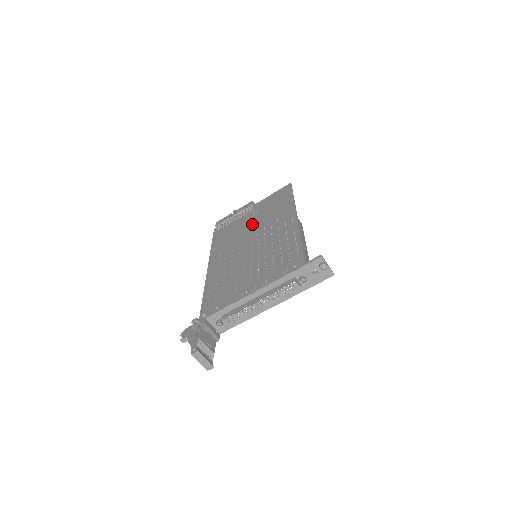
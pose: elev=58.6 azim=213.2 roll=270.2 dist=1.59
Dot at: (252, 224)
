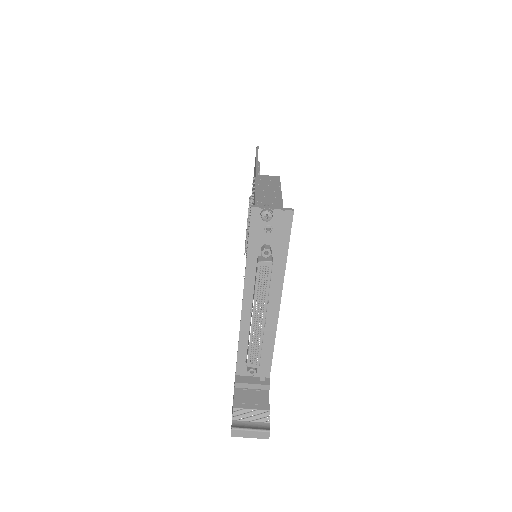
Dot at: occluded
